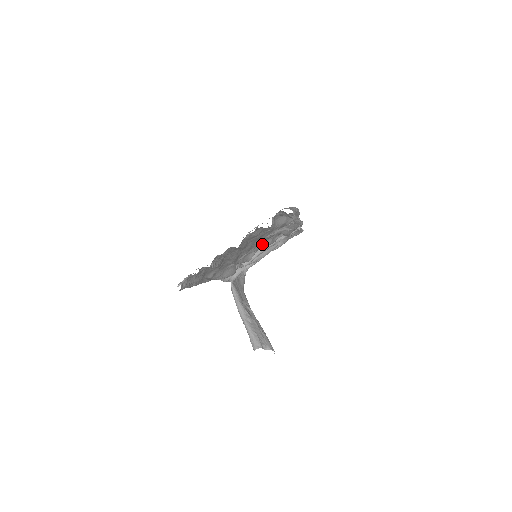
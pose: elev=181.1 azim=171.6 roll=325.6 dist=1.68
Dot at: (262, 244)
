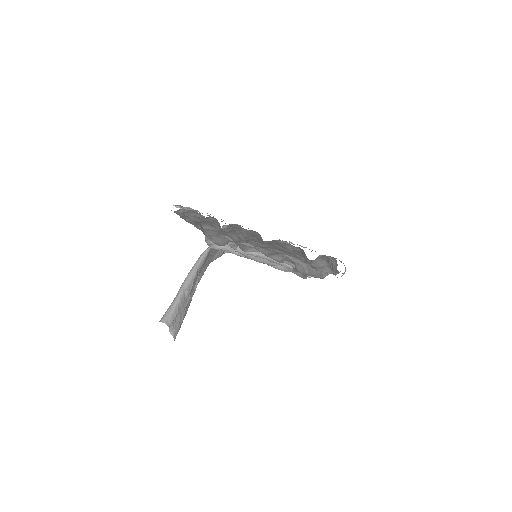
Dot at: (273, 254)
